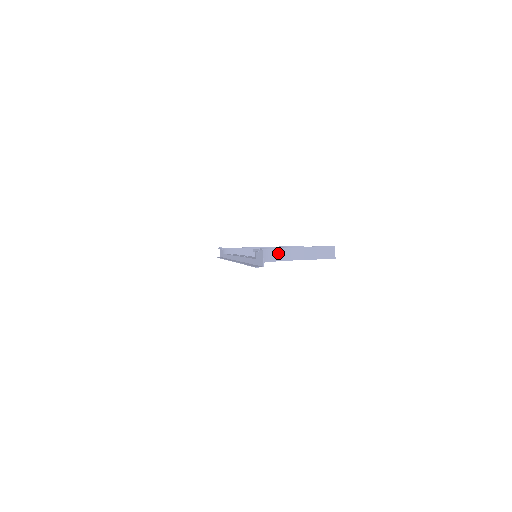
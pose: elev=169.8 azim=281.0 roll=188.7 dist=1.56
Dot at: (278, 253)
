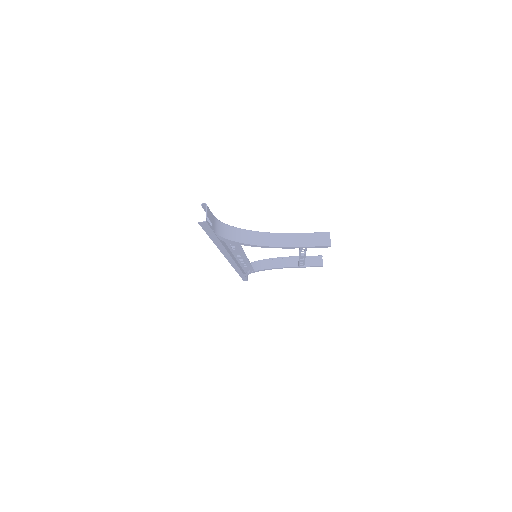
Dot at: (261, 237)
